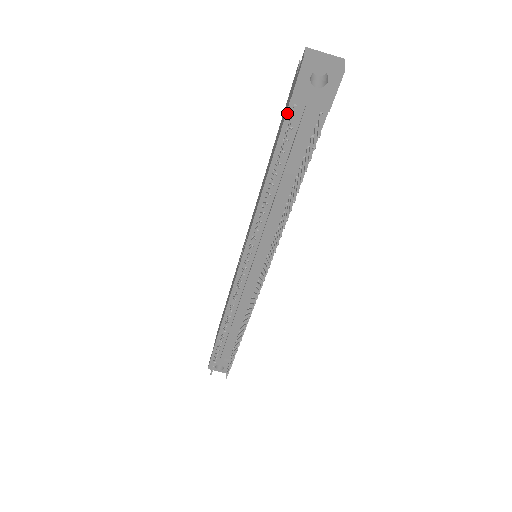
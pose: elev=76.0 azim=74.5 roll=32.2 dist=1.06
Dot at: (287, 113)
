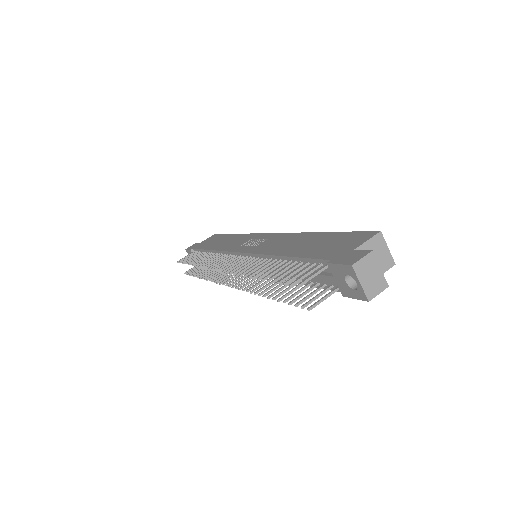
Dot at: (322, 260)
